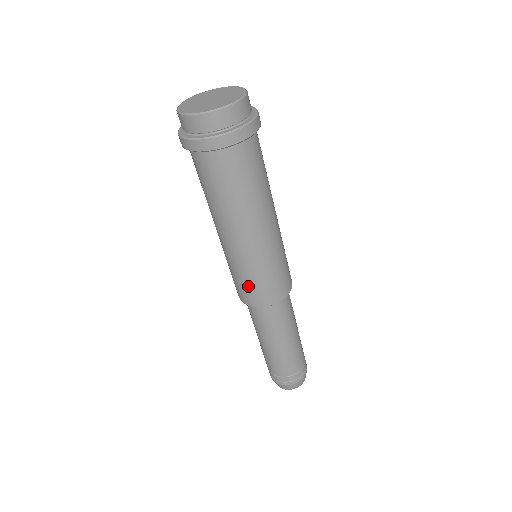
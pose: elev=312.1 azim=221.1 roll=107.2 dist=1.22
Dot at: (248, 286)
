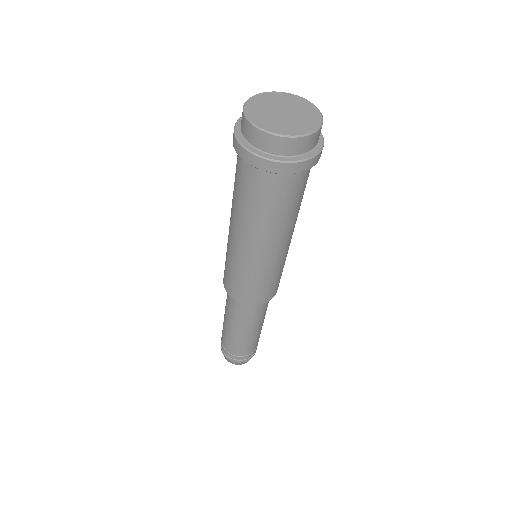
Dot at: (237, 282)
